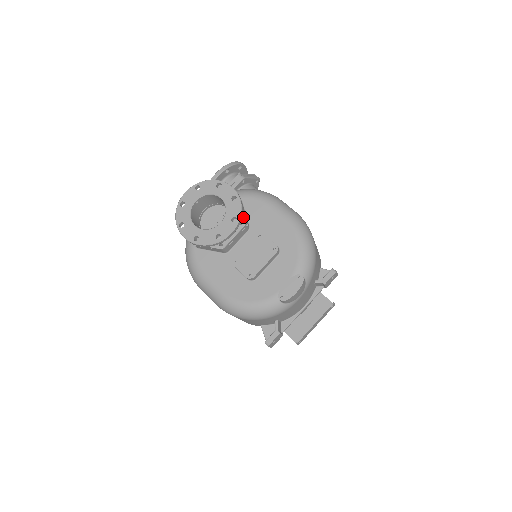
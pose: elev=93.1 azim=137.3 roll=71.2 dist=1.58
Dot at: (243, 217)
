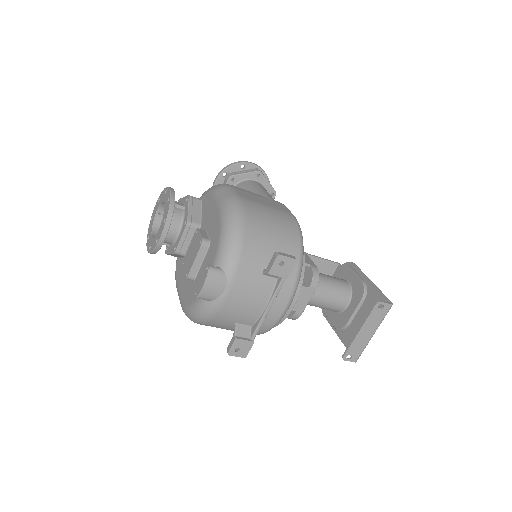
Dot at: (187, 216)
